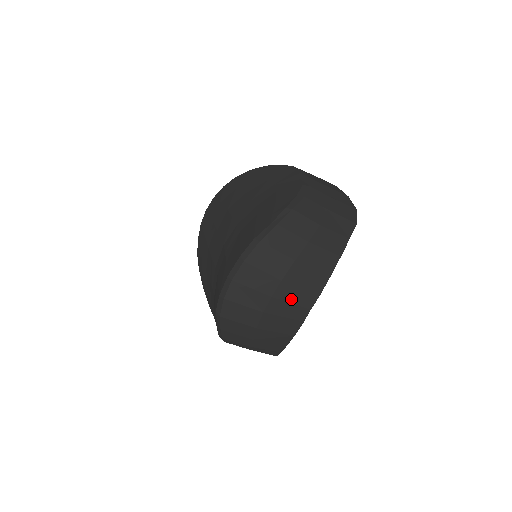
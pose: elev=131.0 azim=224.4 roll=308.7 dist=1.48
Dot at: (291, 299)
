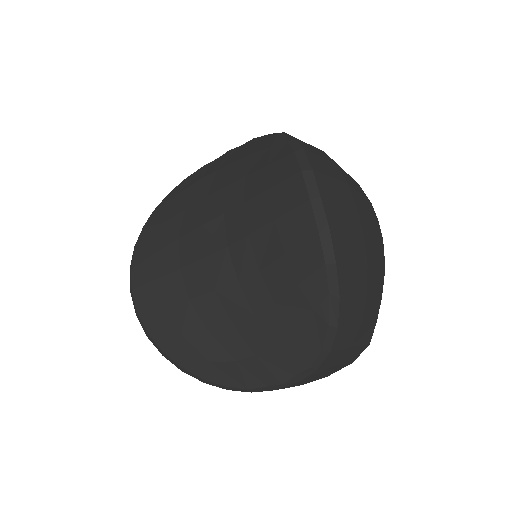
Dot at: (364, 208)
